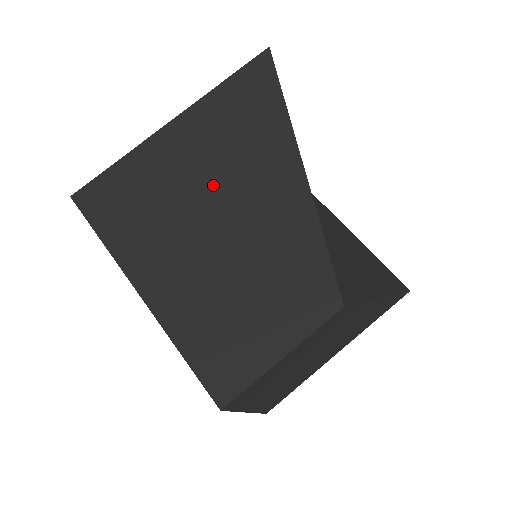
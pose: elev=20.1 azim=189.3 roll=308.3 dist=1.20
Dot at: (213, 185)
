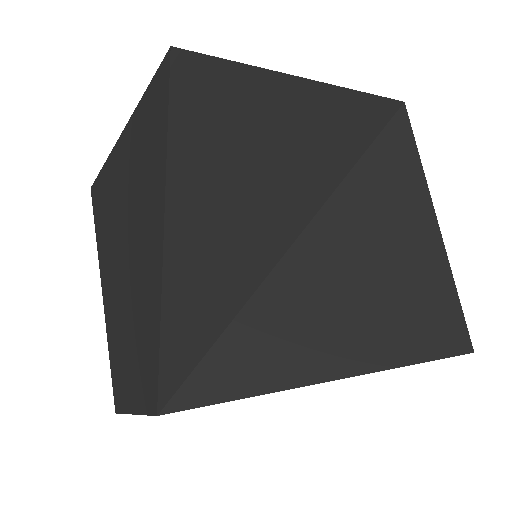
Dot at: (128, 231)
